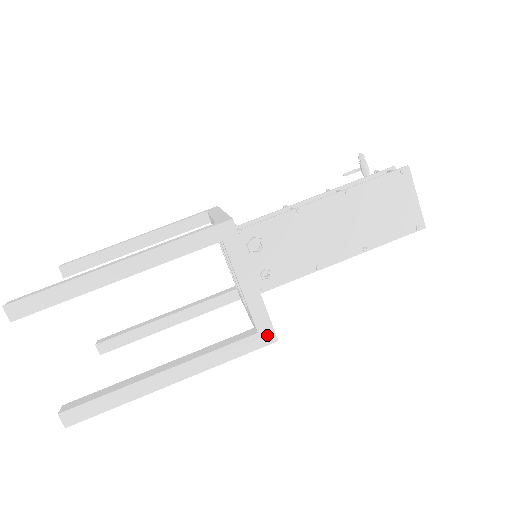
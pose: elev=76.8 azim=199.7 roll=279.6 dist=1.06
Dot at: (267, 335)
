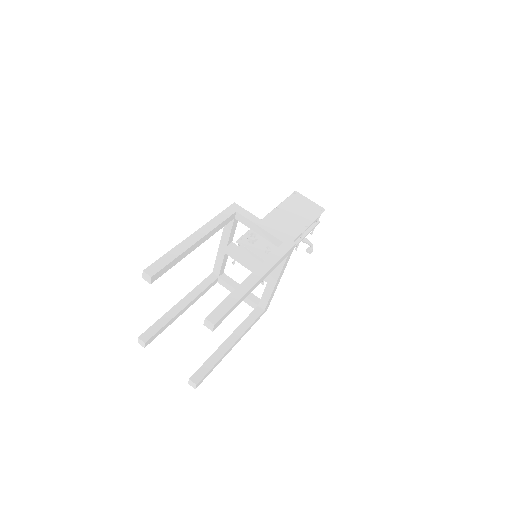
Dot at: (289, 242)
